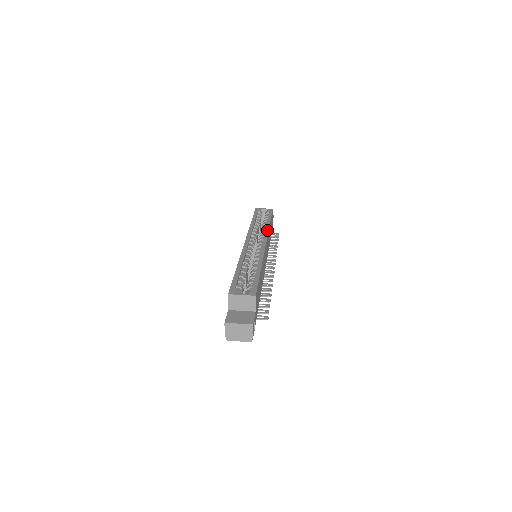
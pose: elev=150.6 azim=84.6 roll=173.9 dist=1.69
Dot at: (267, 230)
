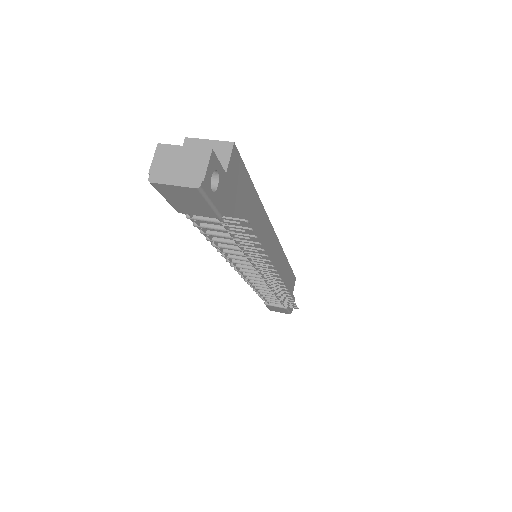
Dot at: occluded
